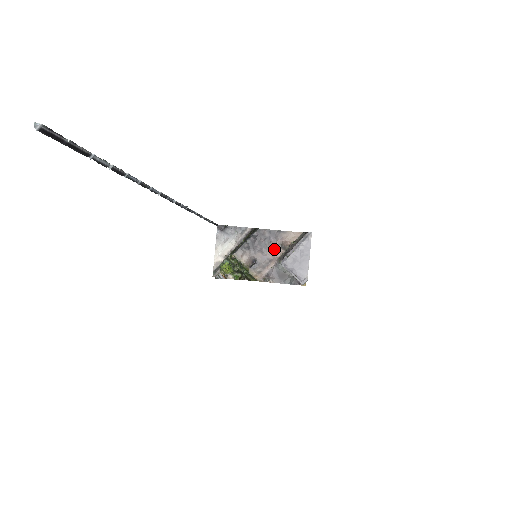
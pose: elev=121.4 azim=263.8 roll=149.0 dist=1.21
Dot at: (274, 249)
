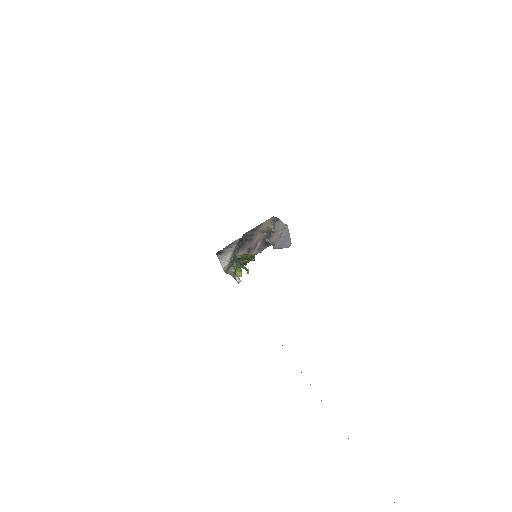
Dot at: (258, 236)
